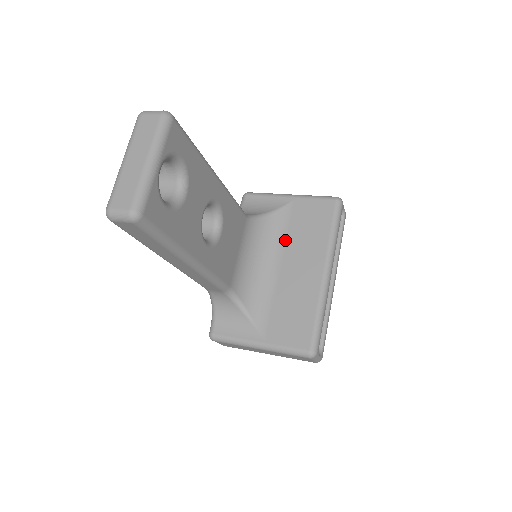
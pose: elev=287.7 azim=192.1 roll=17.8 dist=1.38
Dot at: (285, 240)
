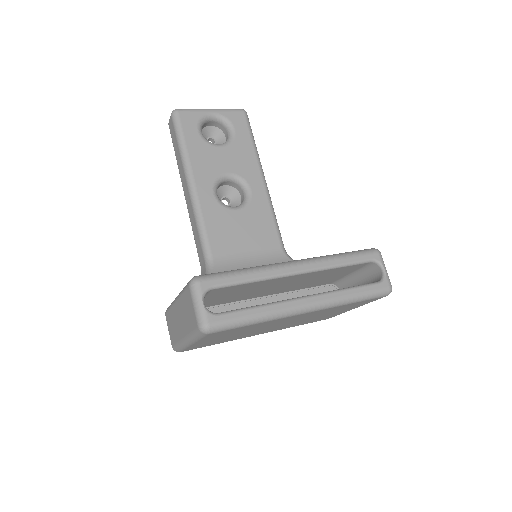
Dot at: occluded
